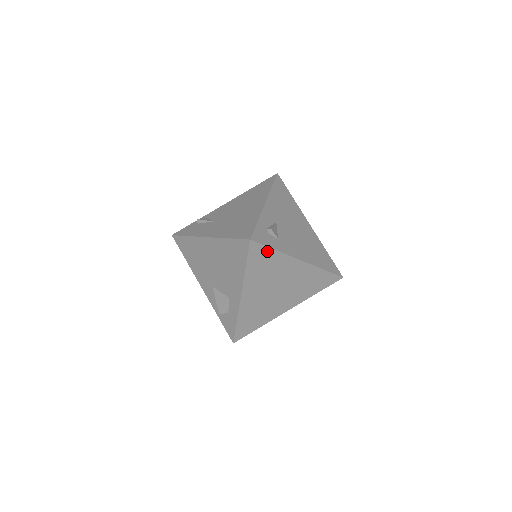
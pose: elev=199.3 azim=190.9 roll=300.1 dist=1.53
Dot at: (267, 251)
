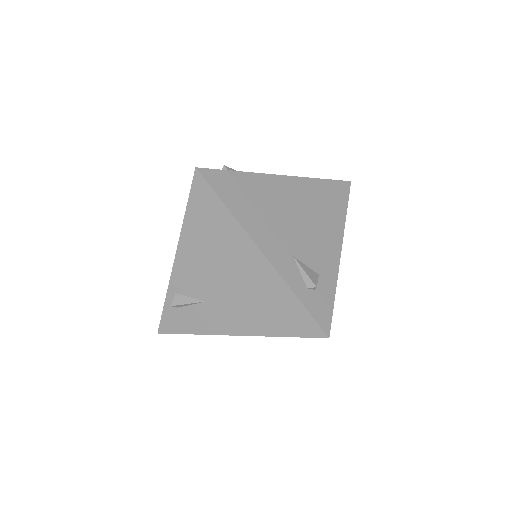
Dot at: (331, 307)
